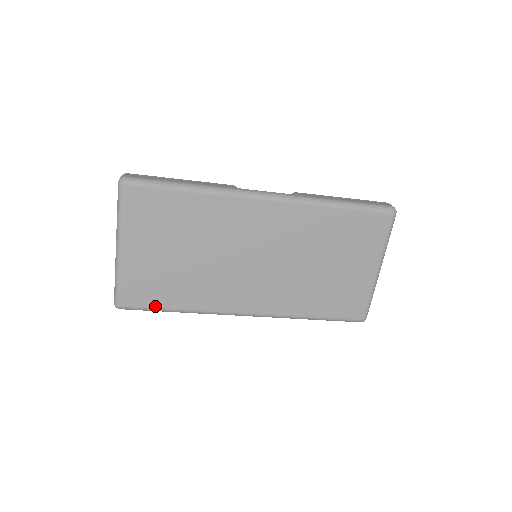
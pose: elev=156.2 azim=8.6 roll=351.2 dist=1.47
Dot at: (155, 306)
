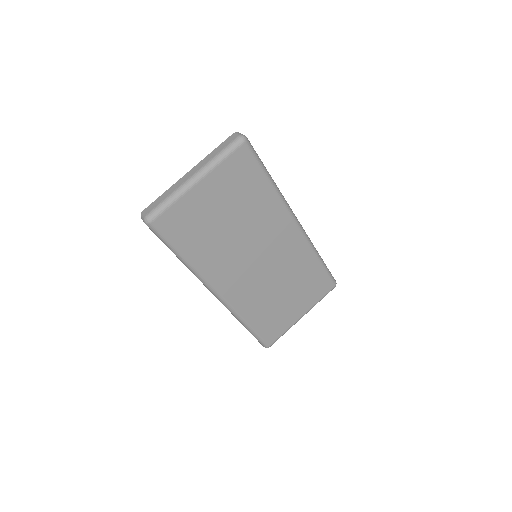
Dot at: (174, 242)
